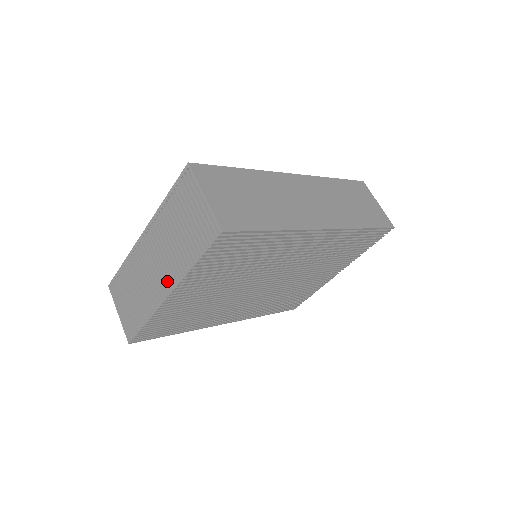
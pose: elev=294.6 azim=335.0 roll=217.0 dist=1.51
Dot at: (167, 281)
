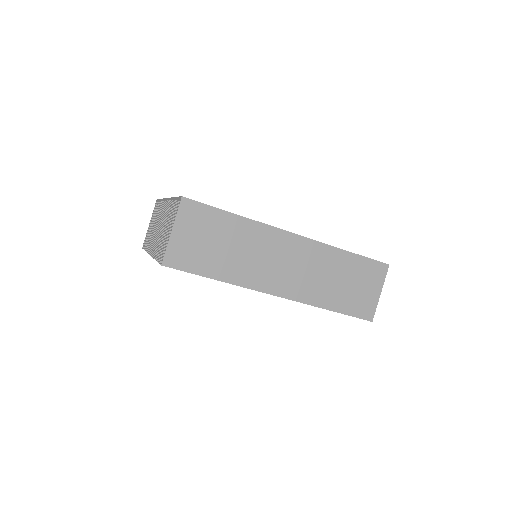
Dot at: (153, 246)
